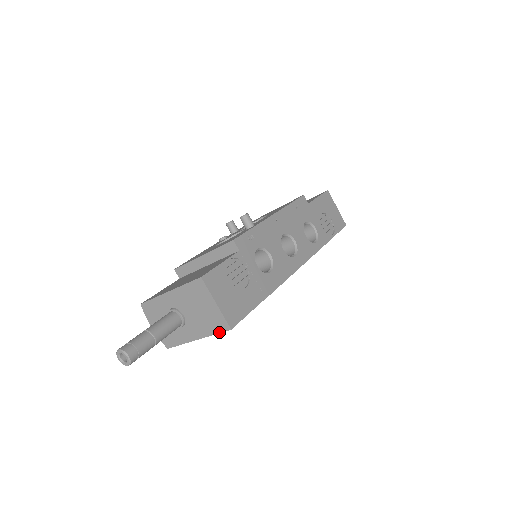
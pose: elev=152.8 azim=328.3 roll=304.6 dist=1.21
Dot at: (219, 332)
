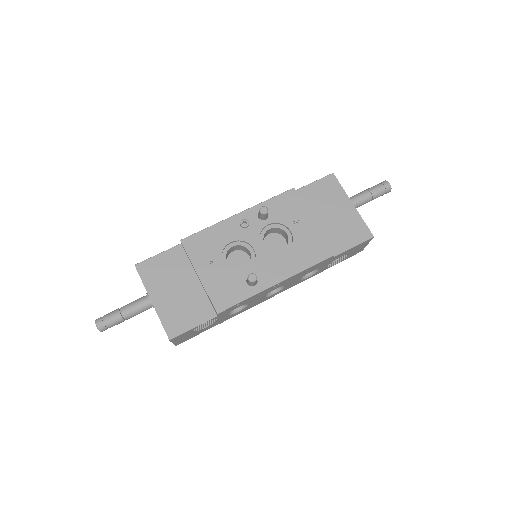
Dot at: occluded
